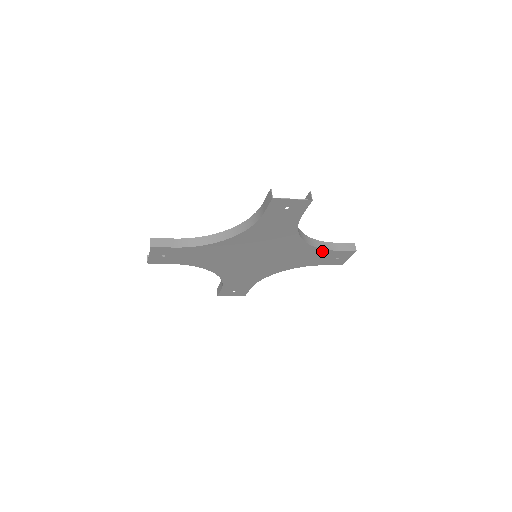
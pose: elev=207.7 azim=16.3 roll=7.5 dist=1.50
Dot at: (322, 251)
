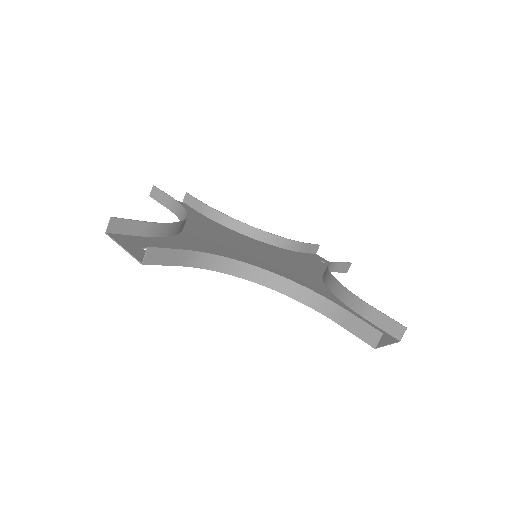
Dot at: (319, 309)
